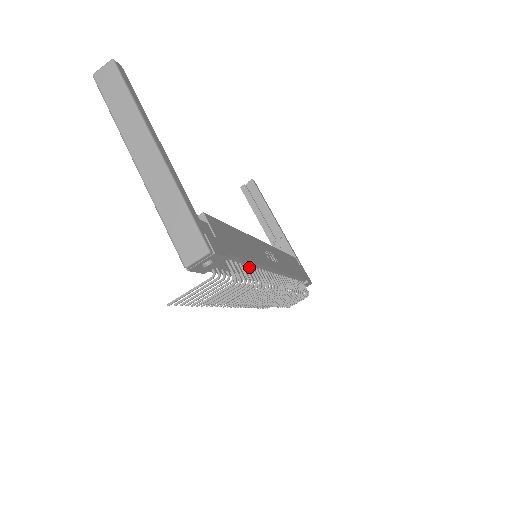
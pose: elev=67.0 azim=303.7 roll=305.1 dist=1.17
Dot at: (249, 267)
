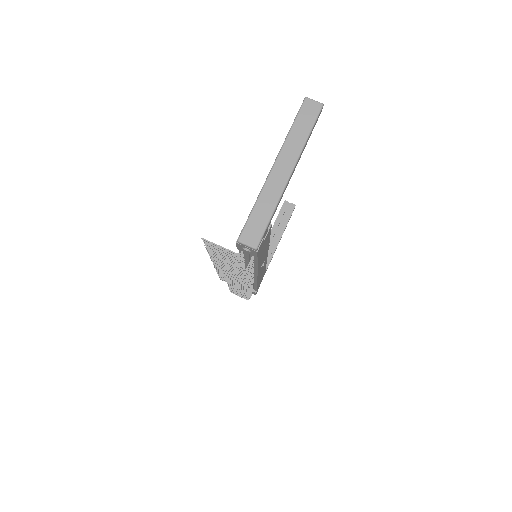
Dot at: (253, 265)
